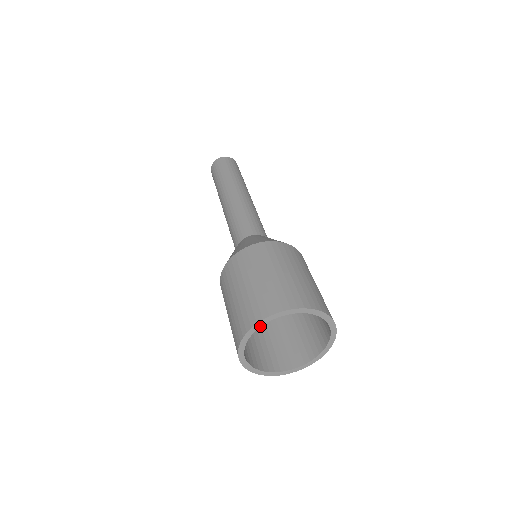
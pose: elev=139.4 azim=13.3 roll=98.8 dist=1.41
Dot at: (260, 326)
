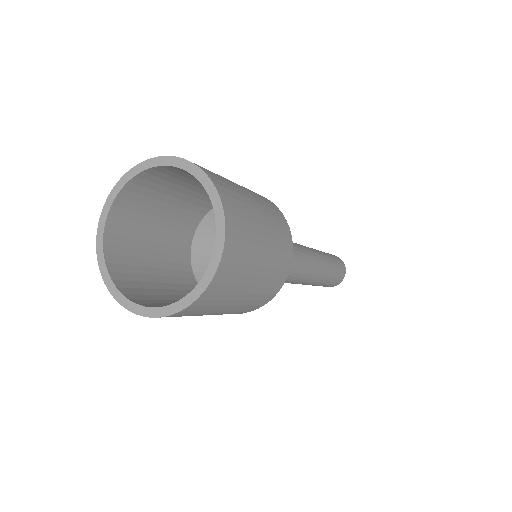
Dot at: (106, 218)
